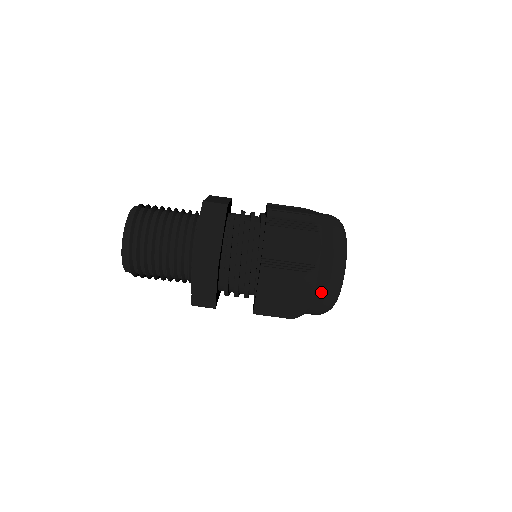
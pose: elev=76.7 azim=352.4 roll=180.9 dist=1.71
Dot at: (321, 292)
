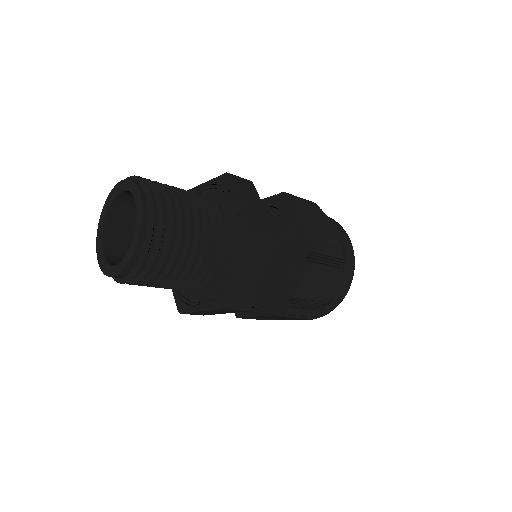
Dot at: (316, 317)
